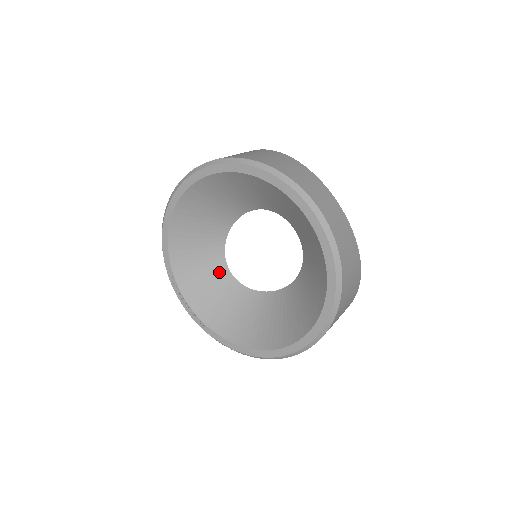
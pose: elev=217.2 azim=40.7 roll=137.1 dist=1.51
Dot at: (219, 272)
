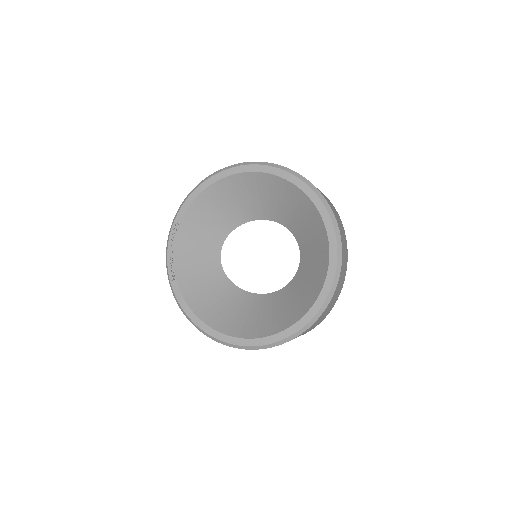
Dot at: (213, 247)
